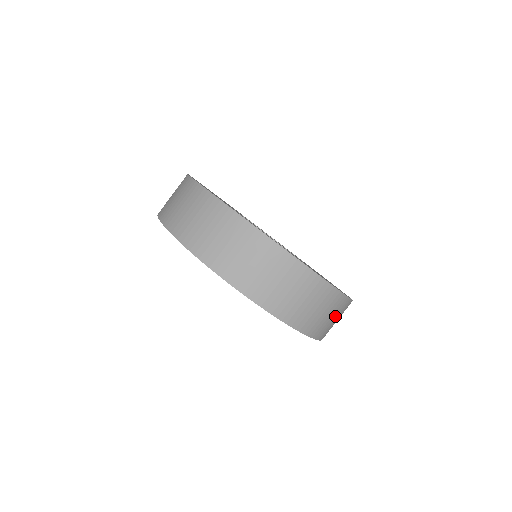
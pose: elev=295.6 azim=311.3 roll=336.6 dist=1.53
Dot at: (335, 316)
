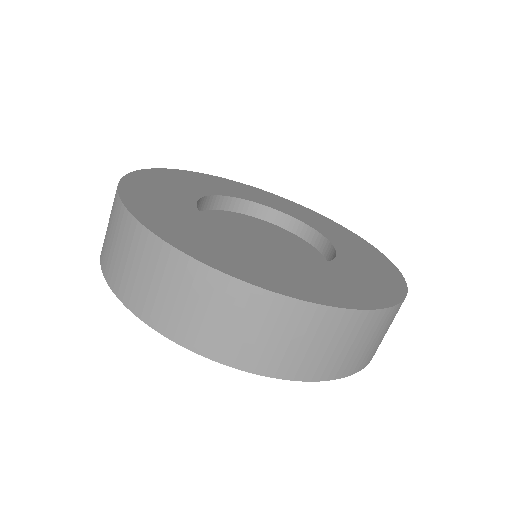
Dot at: (255, 326)
